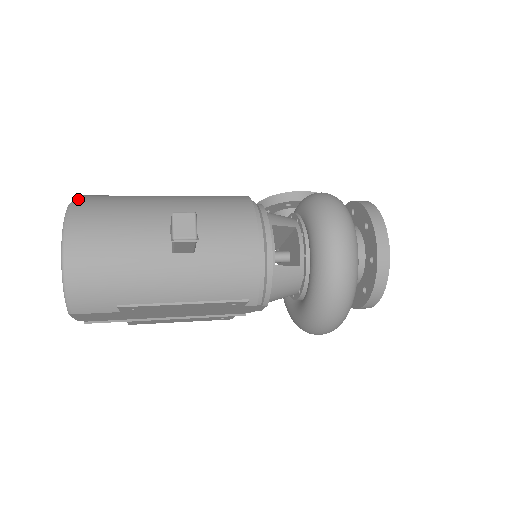
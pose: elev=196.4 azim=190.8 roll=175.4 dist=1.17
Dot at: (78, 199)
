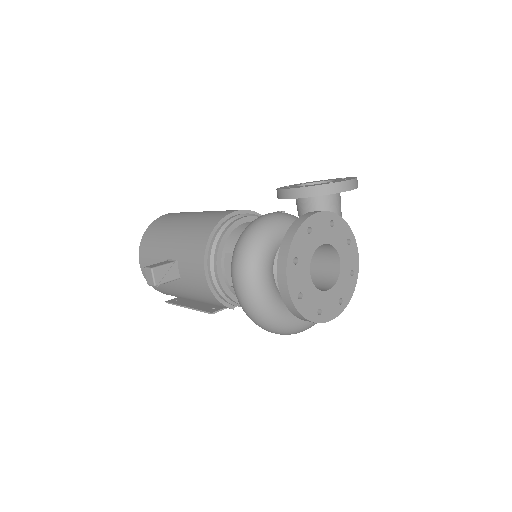
Dot at: (147, 230)
